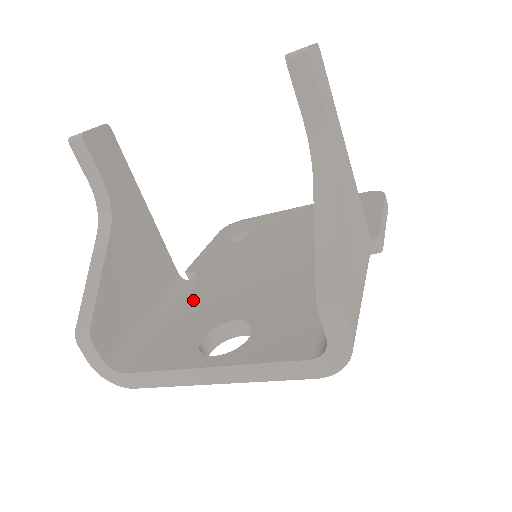
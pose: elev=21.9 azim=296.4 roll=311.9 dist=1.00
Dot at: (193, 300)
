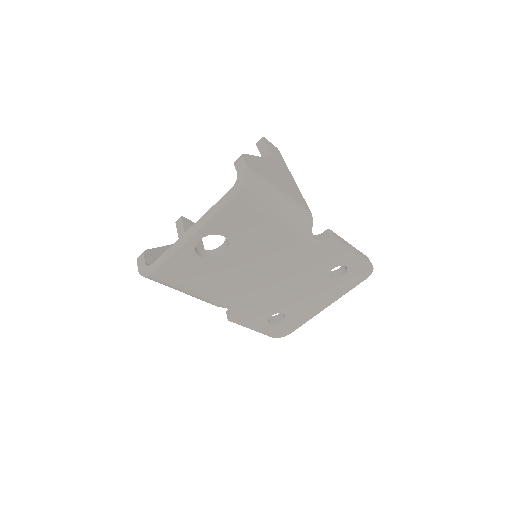
Dot at: occluded
